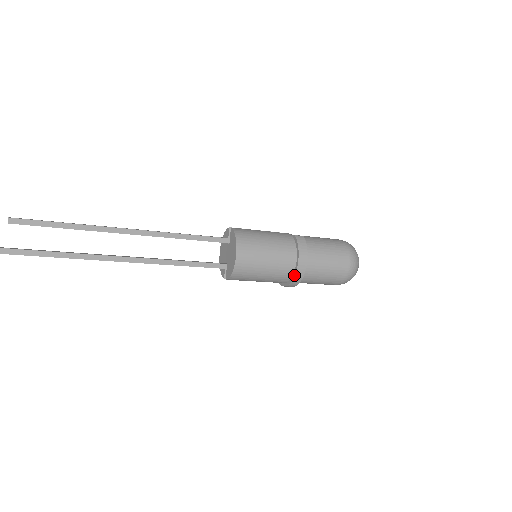
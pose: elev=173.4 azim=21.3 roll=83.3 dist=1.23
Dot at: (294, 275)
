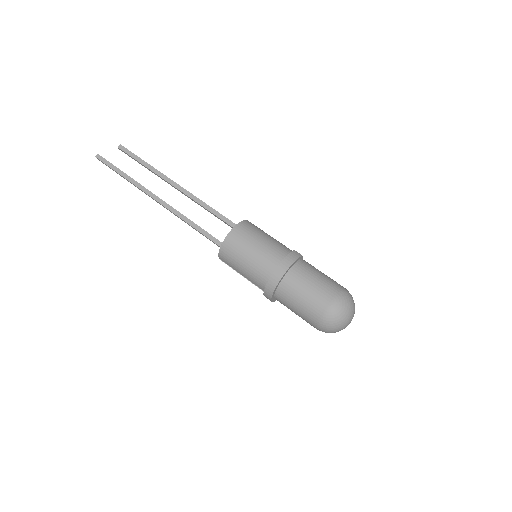
Dot at: (270, 277)
